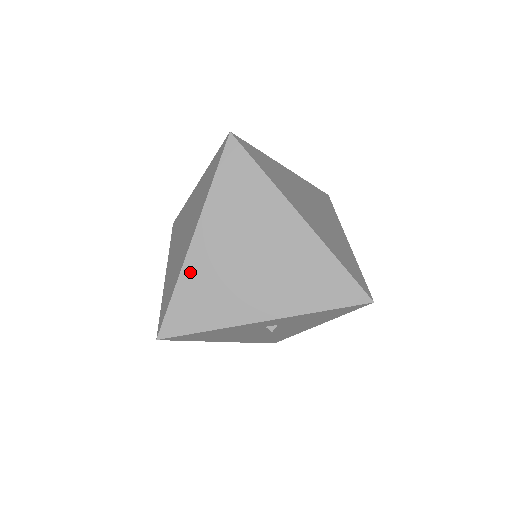
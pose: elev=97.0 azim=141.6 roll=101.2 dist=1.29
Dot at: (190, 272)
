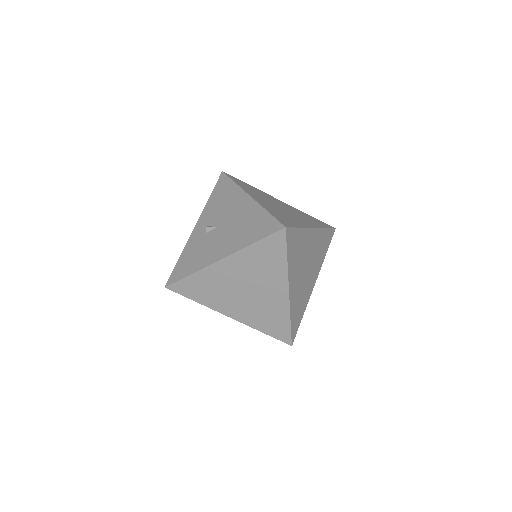
Dot at: (293, 306)
